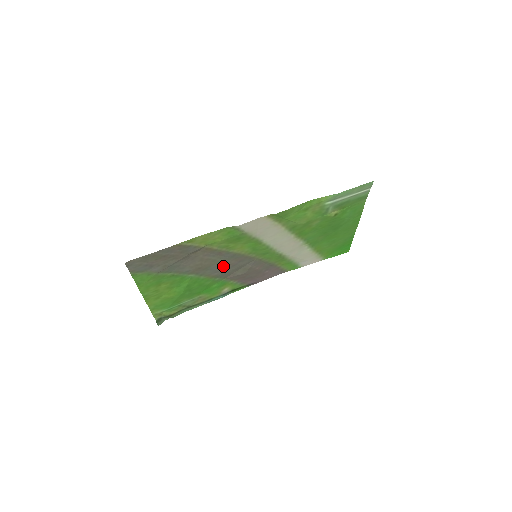
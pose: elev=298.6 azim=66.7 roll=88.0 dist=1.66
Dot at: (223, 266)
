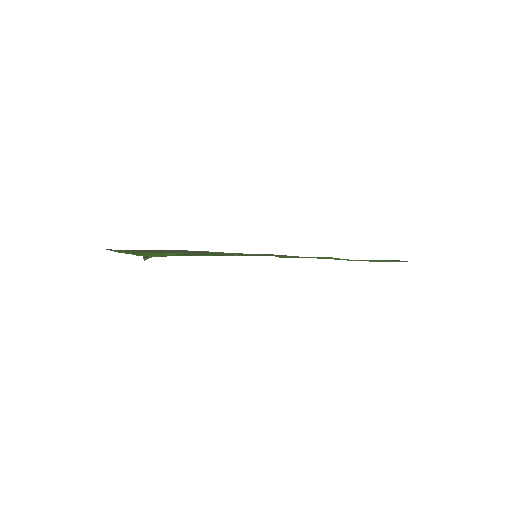
Dot at: occluded
